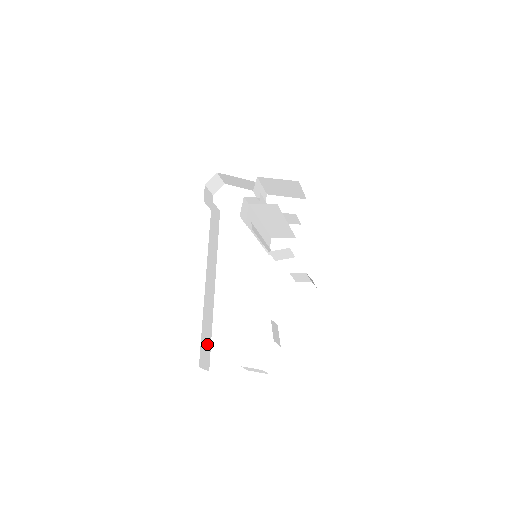
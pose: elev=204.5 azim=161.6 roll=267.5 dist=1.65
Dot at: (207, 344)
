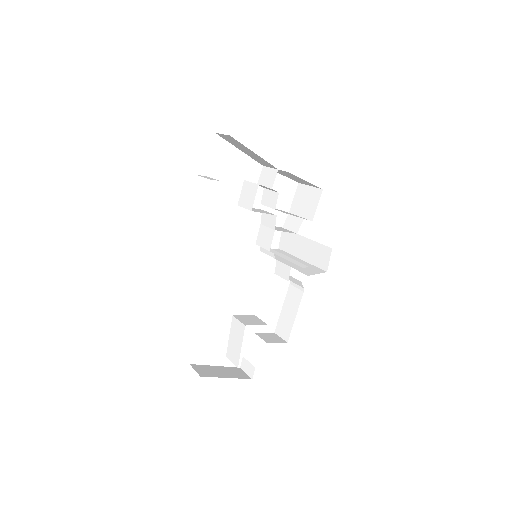
Dot at: occluded
